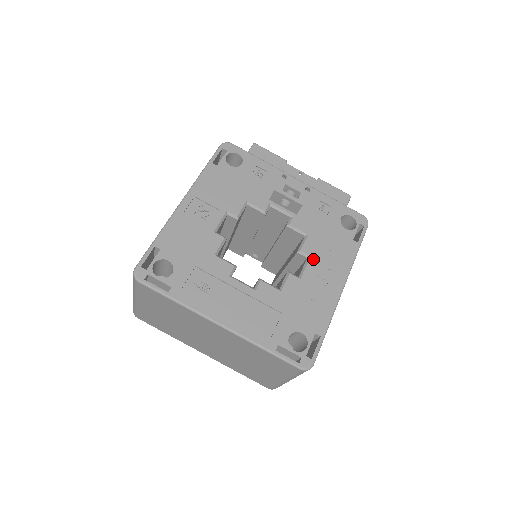
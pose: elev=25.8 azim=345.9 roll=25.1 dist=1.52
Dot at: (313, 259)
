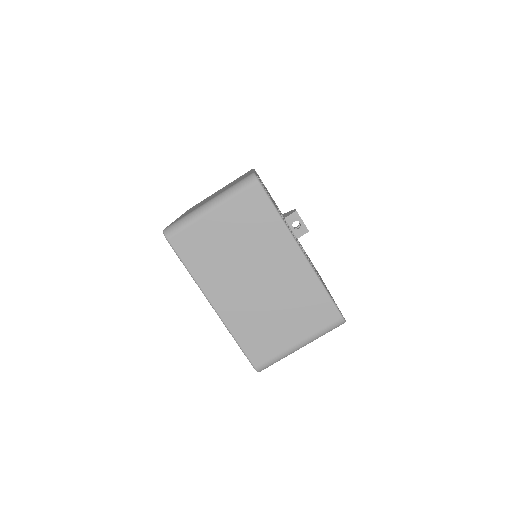
Dot at: occluded
